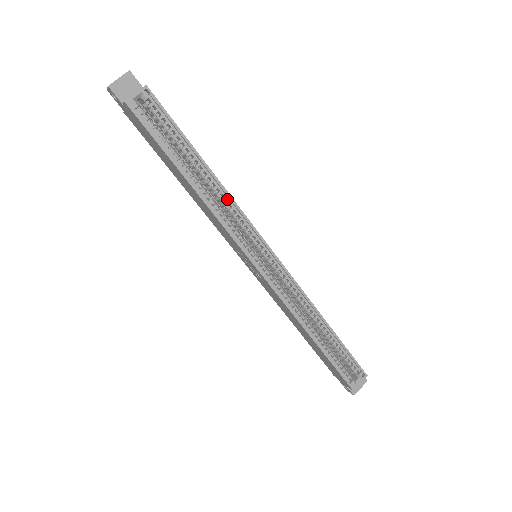
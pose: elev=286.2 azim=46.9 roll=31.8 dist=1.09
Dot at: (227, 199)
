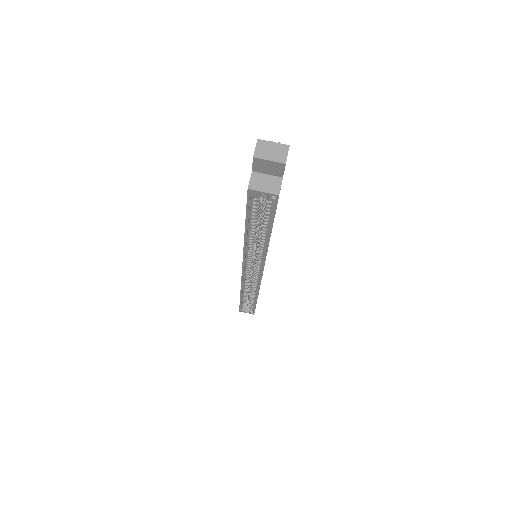
Dot at: (263, 251)
